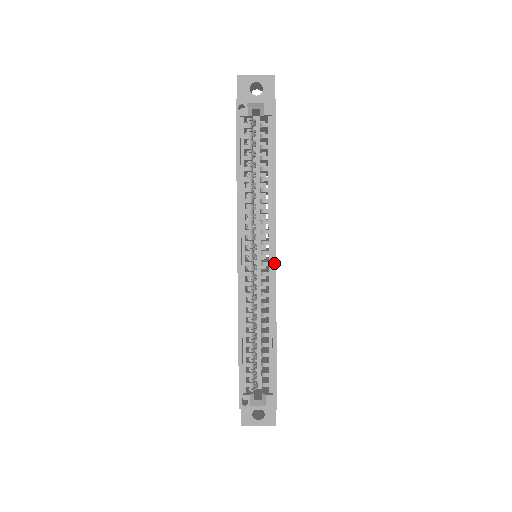
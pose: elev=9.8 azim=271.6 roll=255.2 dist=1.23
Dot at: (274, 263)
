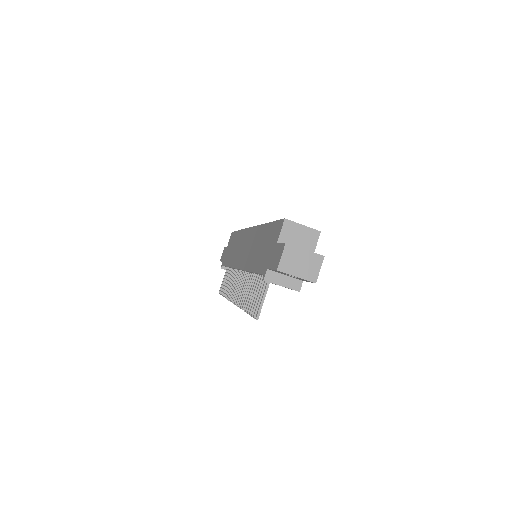
Dot at: occluded
